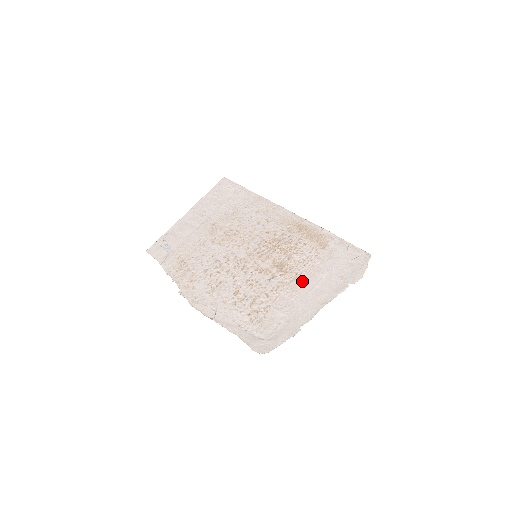
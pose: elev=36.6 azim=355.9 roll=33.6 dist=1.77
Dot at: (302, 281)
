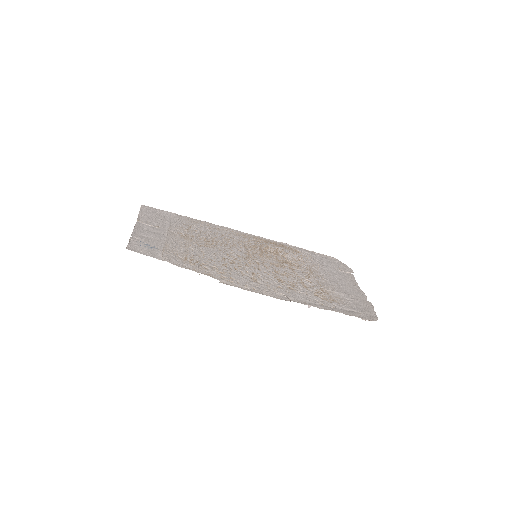
Dot at: (318, 272)
